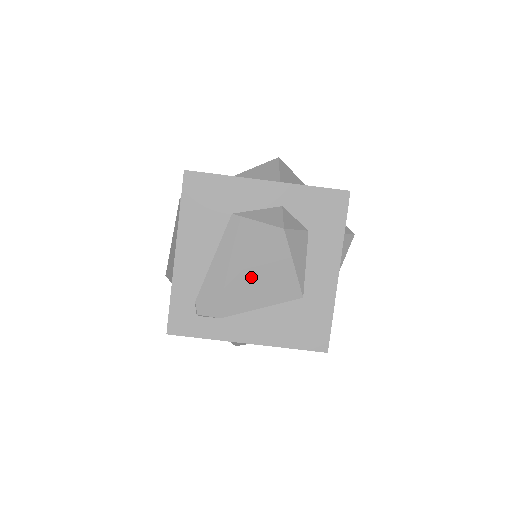
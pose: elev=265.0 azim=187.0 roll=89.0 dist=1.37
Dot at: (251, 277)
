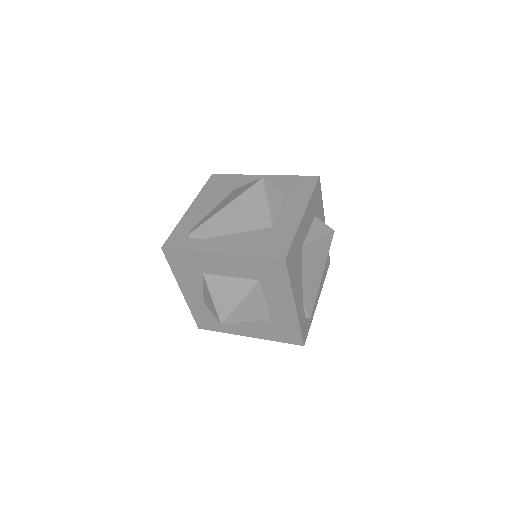
Dot at: (234, 209)
